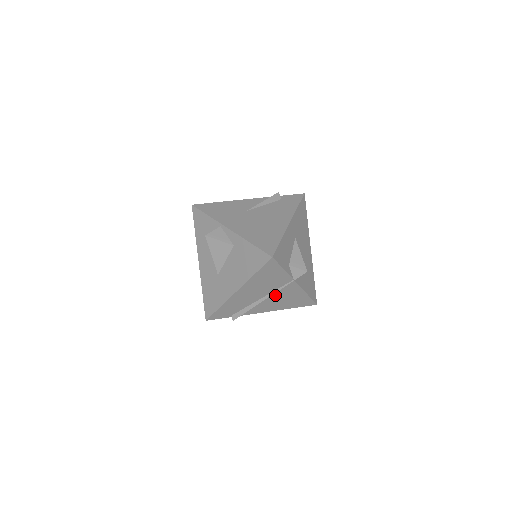
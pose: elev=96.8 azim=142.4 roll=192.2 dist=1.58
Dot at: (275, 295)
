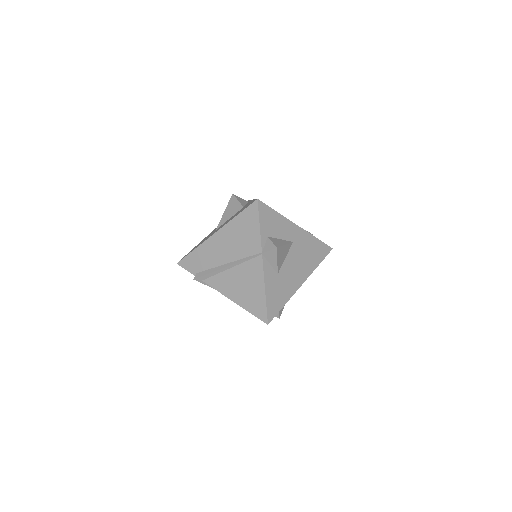
Dot at: (240, 268)
